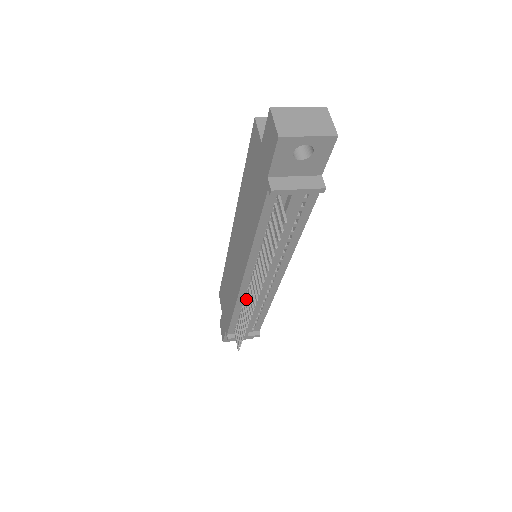
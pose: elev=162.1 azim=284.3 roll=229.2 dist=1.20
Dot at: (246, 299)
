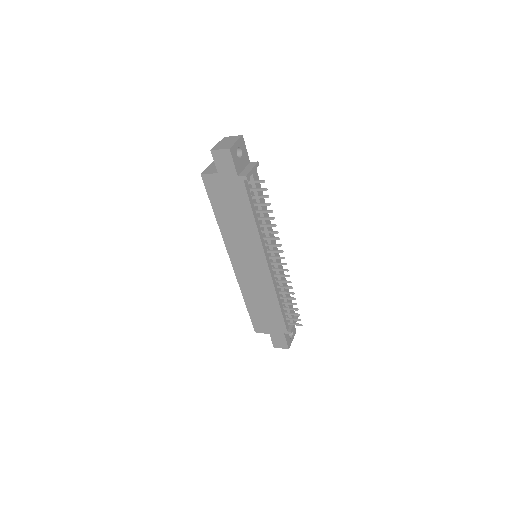
Dot at: (277, 280)
